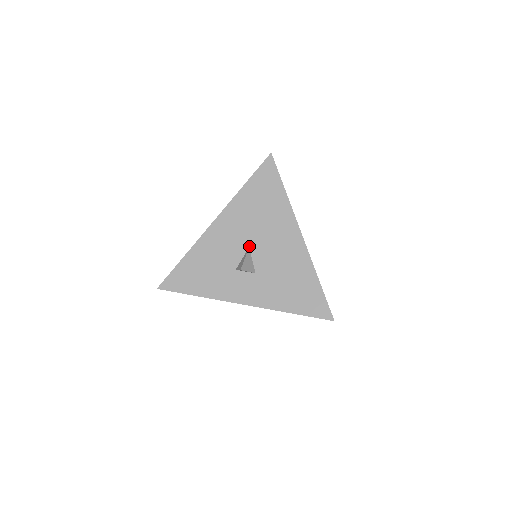
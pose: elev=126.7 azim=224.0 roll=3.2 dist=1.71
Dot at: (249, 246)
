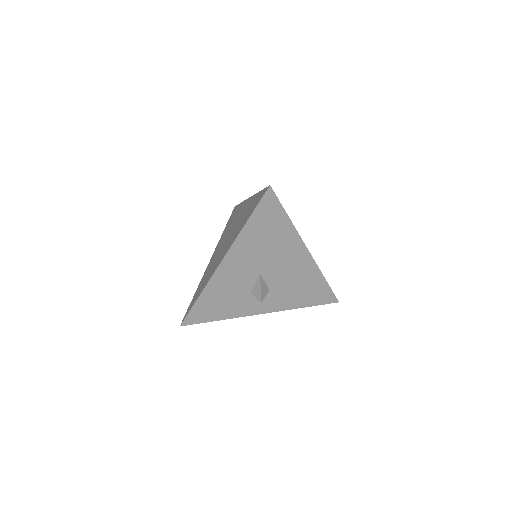
Dot at: (260, 272)
